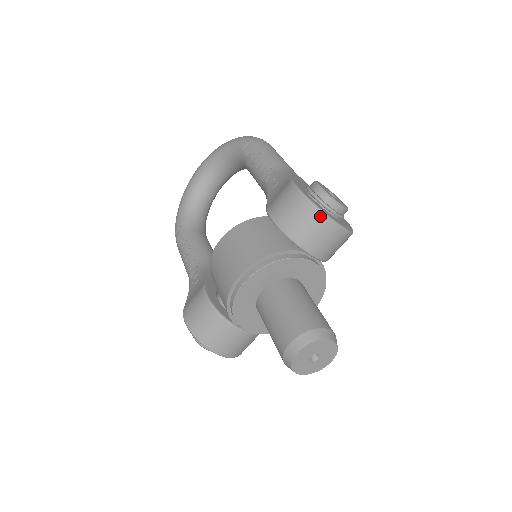
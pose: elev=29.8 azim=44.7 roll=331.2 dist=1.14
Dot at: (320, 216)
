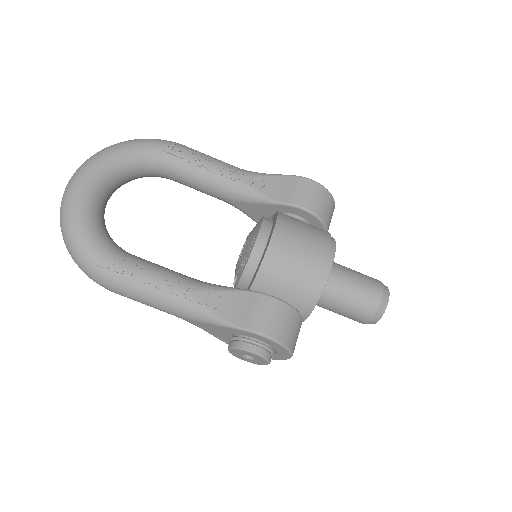
Dot at: (334, 202)
